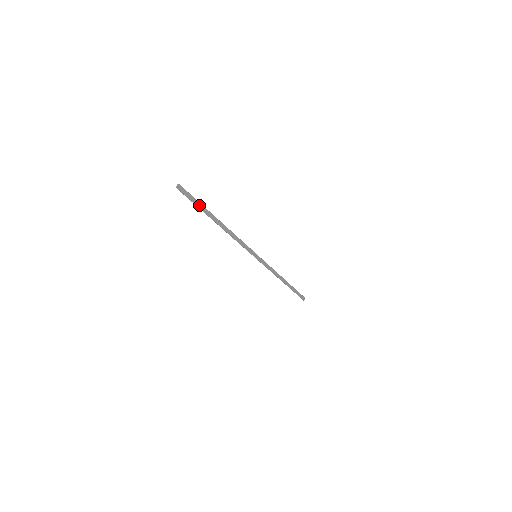
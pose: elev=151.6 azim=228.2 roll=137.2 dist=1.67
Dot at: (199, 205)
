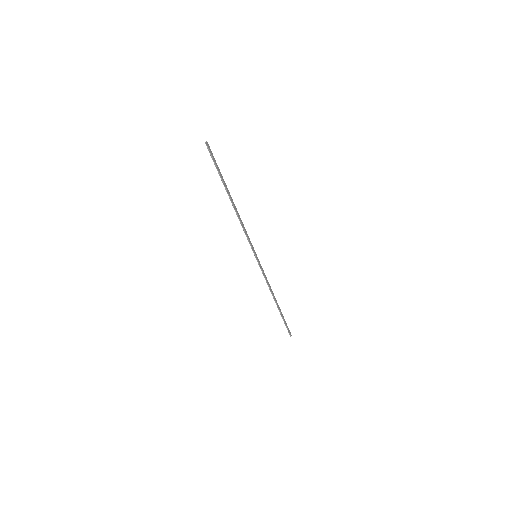
Dot at: (219, 172)
